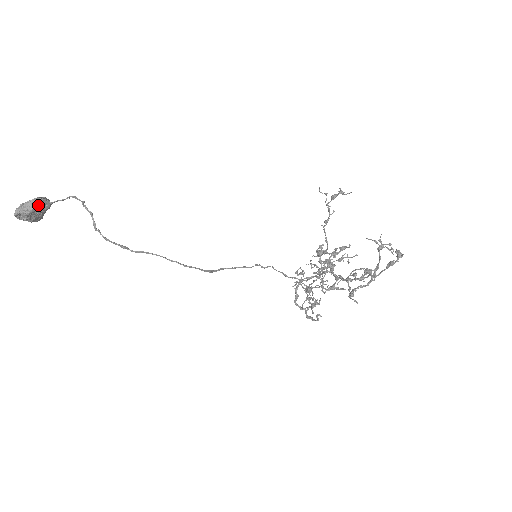
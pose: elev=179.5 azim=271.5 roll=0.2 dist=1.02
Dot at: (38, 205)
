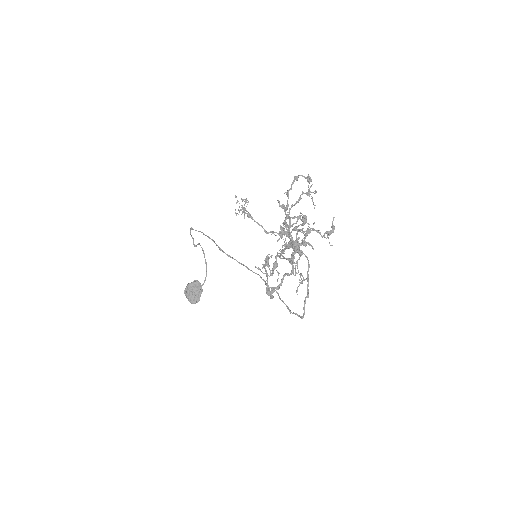
Dot at: (195, 282)
